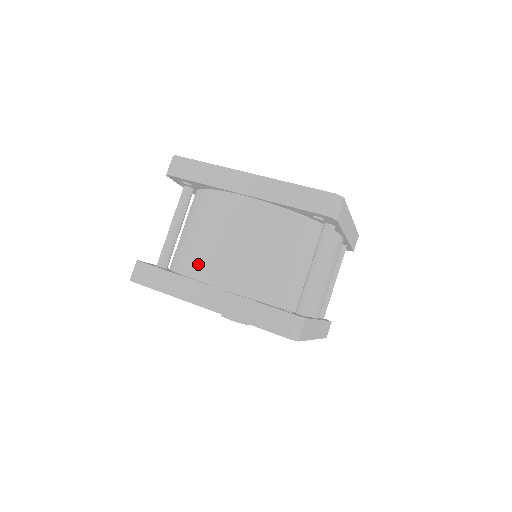
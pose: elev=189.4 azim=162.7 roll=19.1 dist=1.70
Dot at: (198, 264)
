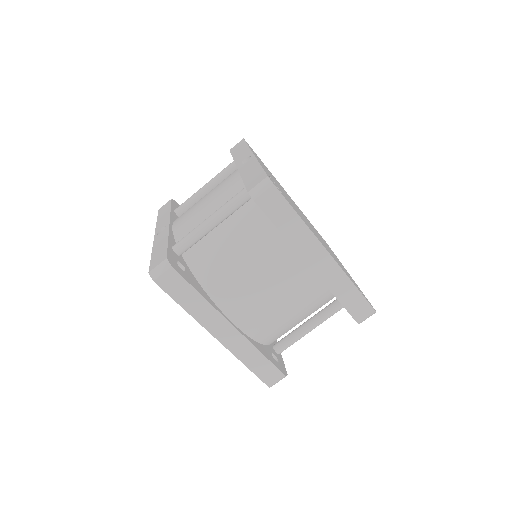
Dot at: (228, 295)
